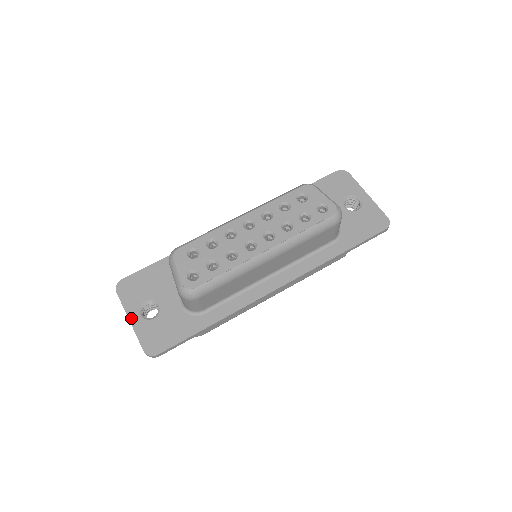
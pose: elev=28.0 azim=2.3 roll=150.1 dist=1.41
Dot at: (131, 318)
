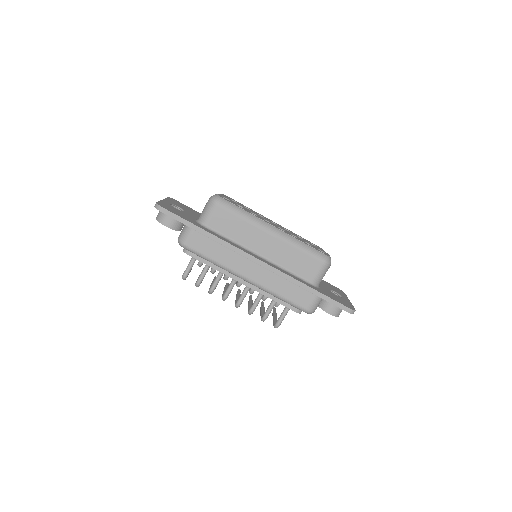
Dot at: (165, 200)
